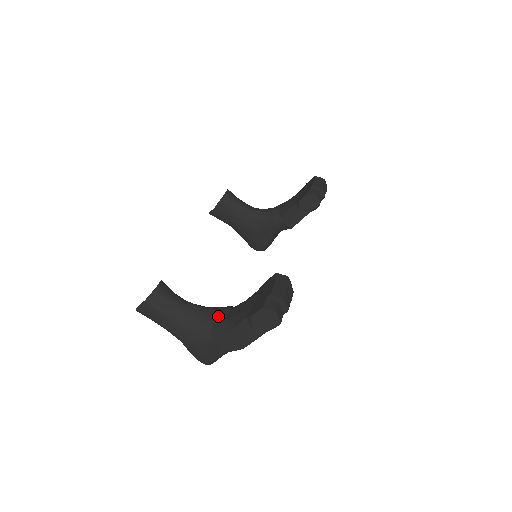
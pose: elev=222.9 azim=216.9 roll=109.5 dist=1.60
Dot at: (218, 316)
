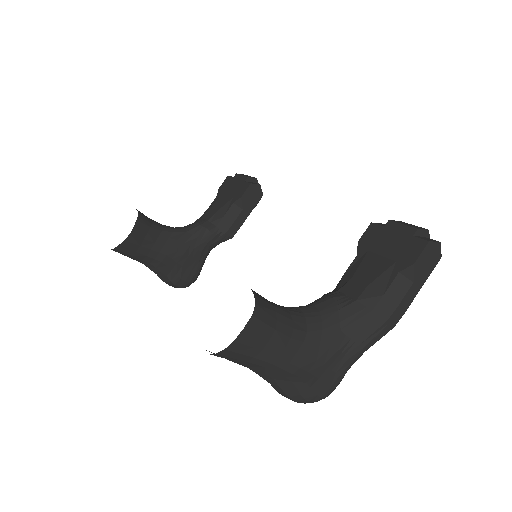
Dot at: (337, 303)
